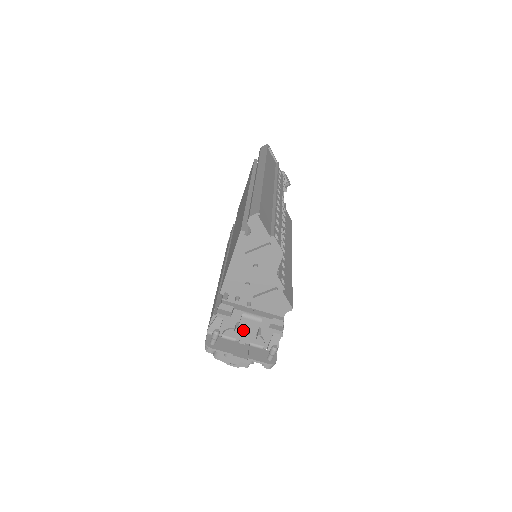
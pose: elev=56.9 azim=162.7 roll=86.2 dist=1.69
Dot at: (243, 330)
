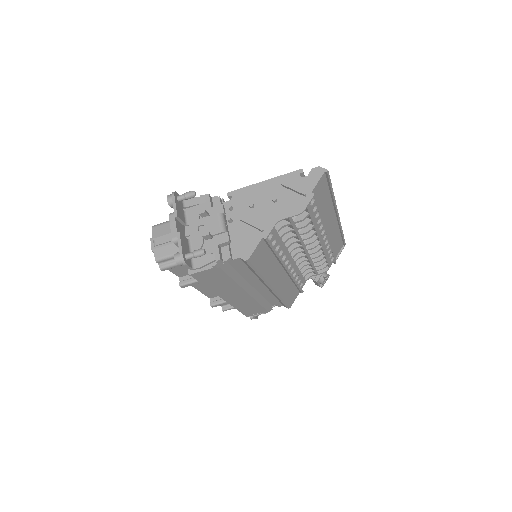
Dot at: (203, 224)
